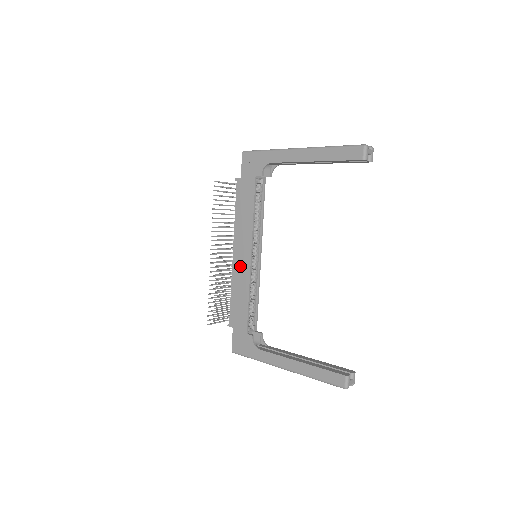
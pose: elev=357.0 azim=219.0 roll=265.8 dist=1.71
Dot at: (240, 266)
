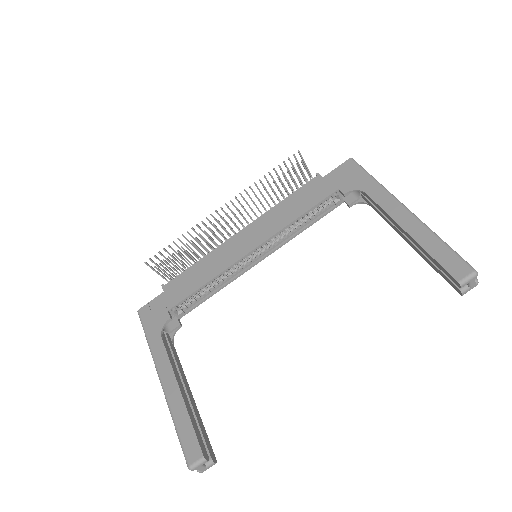
Dot at: (233, 248)
